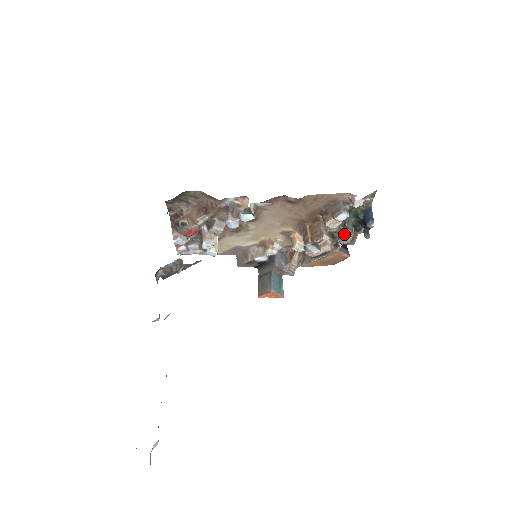
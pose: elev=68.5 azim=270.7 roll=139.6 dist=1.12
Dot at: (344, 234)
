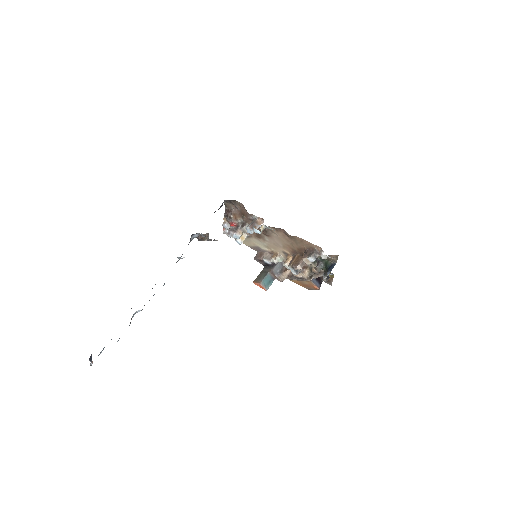
Dot at: (313, 271)
